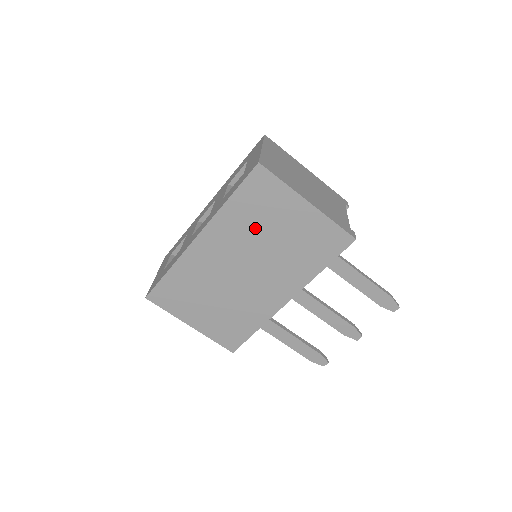
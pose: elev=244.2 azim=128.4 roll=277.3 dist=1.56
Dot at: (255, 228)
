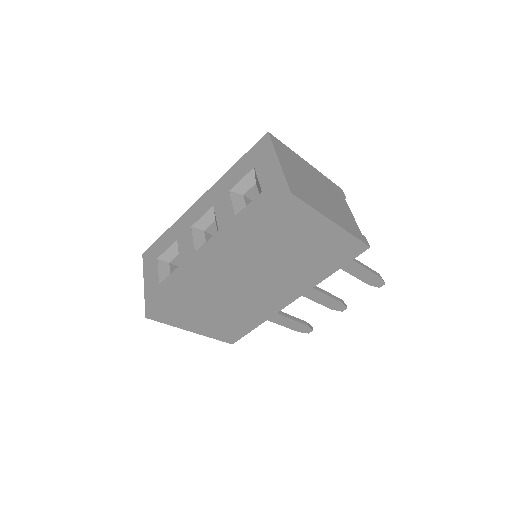
Dot at: (275, 248)
